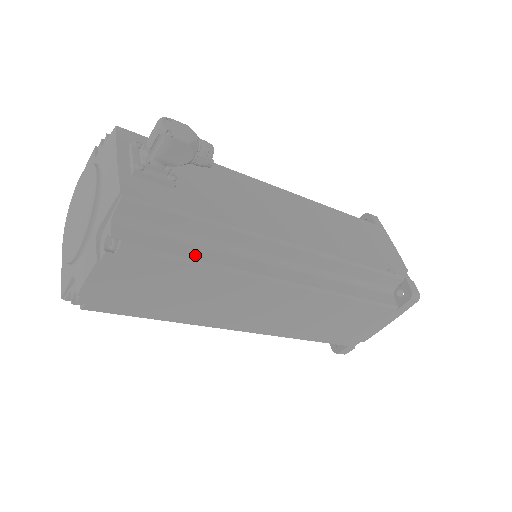
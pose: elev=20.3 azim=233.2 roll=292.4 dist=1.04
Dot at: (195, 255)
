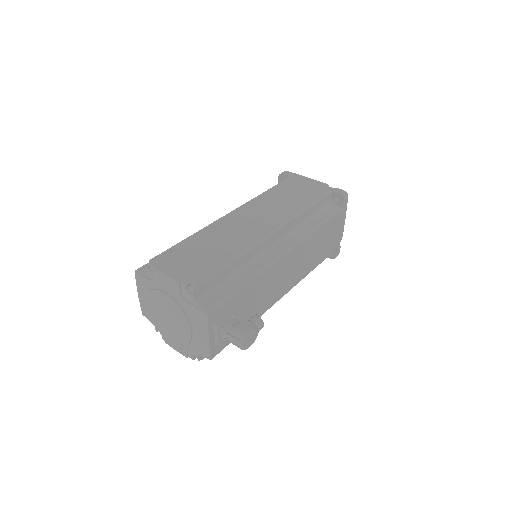
Dot at: occluded
